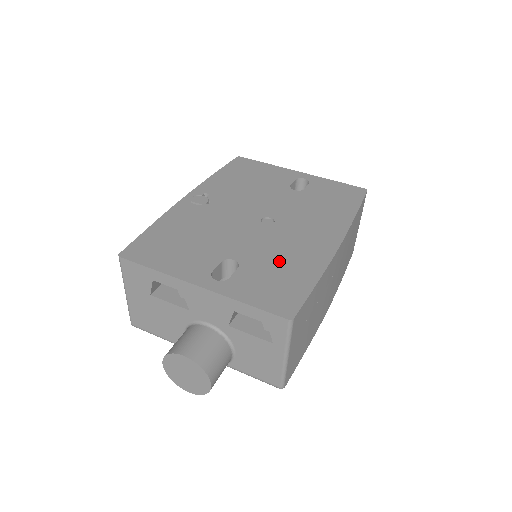
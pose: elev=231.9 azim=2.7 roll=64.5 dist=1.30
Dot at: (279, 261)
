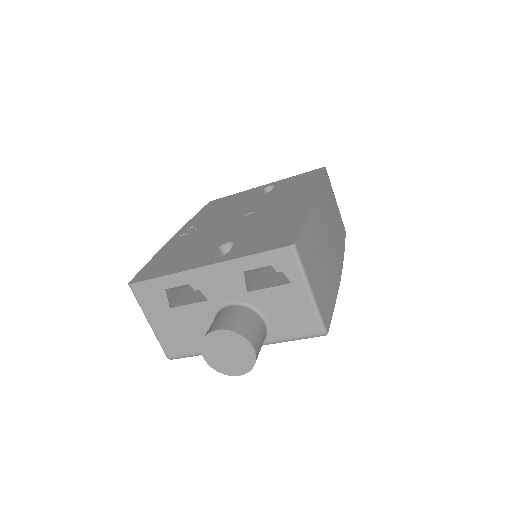
Dot at: (268, 226)
